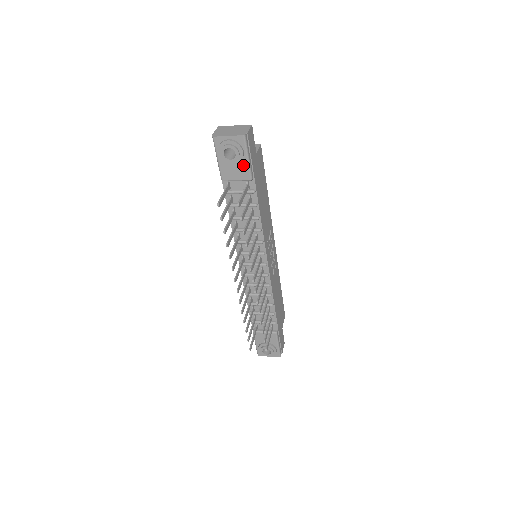
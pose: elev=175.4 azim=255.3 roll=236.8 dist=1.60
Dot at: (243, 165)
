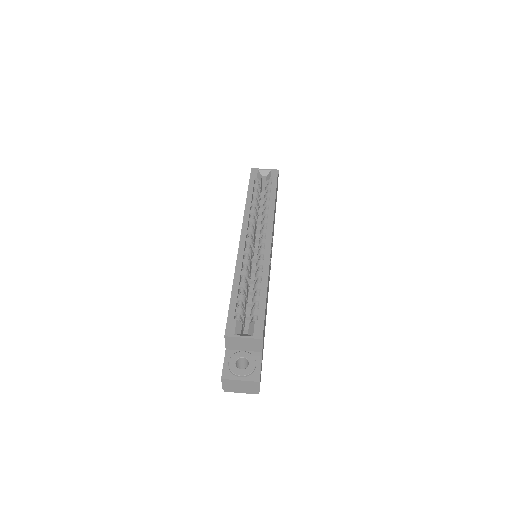
Dot at: occluded
